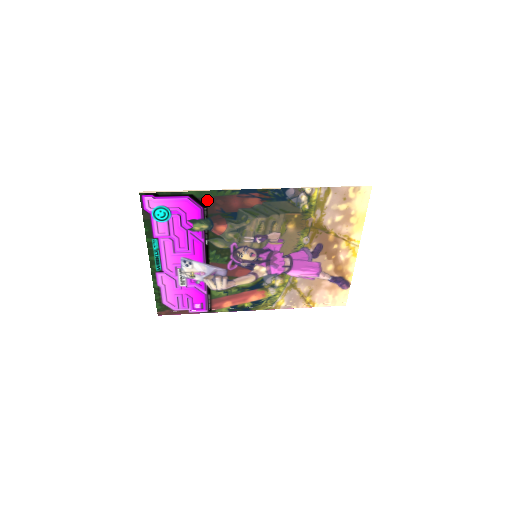
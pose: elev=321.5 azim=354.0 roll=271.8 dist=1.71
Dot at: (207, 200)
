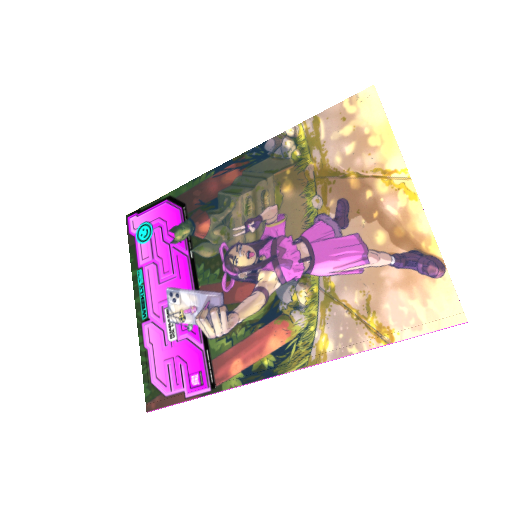
Dot at: (185, 197)
